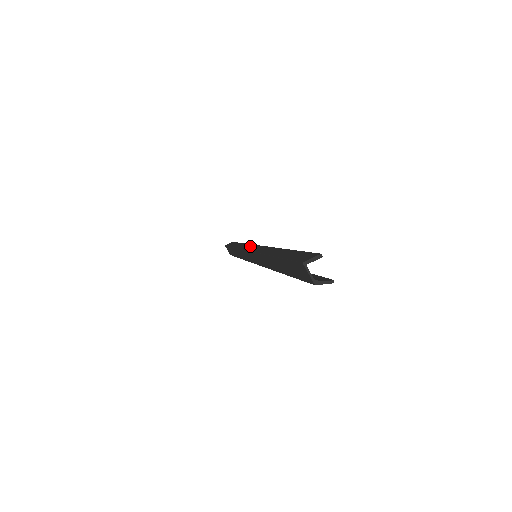
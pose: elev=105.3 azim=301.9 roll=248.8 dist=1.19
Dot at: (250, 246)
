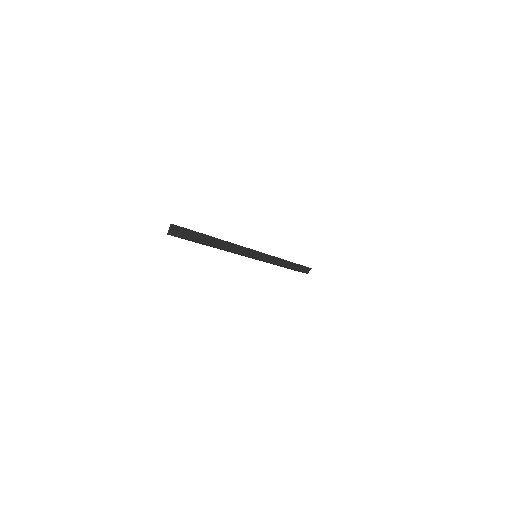
Dot at: occluded
